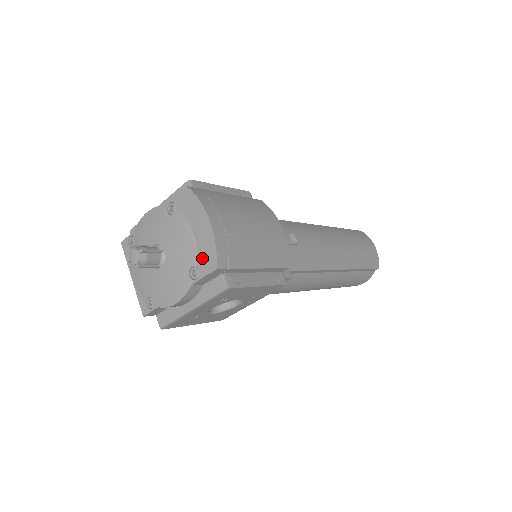
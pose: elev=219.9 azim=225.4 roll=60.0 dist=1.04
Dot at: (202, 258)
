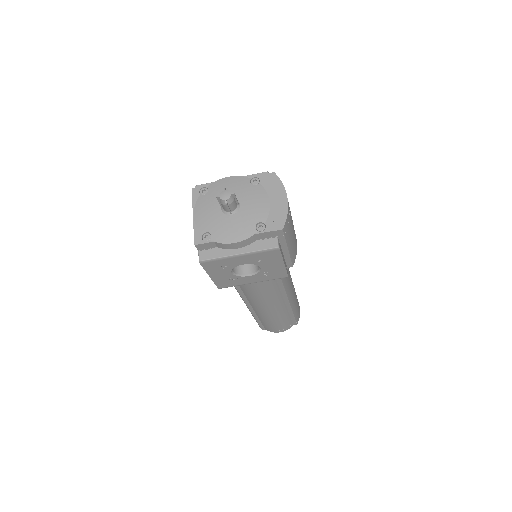
Dot at: (272, 219)
